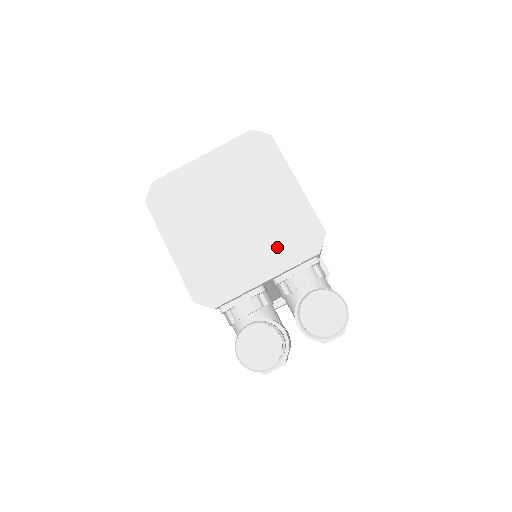
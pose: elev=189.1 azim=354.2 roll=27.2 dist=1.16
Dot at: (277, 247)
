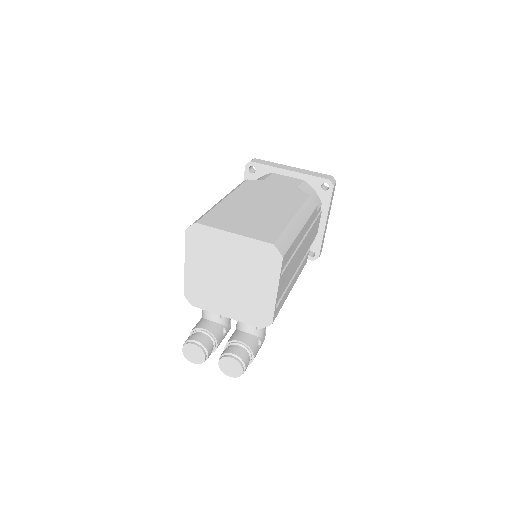
Dot at: (242, 309)
